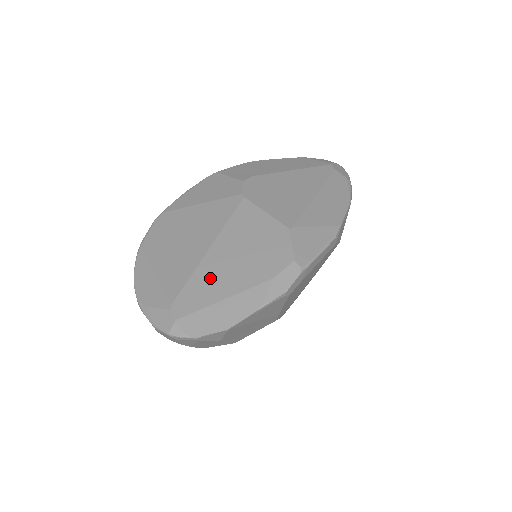
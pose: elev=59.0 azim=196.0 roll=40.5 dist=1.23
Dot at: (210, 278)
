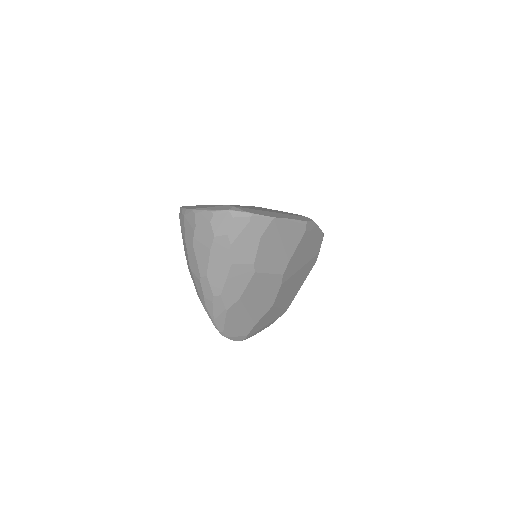
Dot at: occluded
